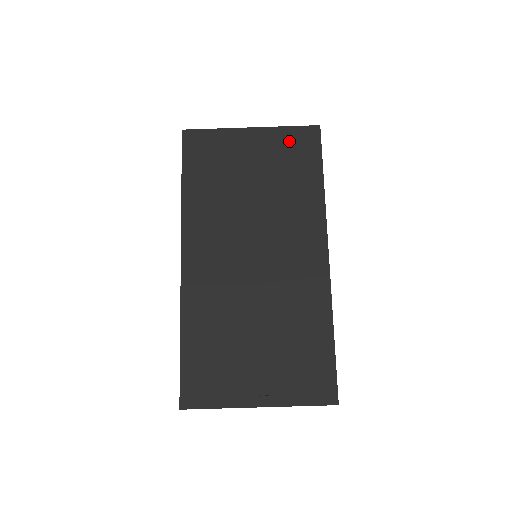
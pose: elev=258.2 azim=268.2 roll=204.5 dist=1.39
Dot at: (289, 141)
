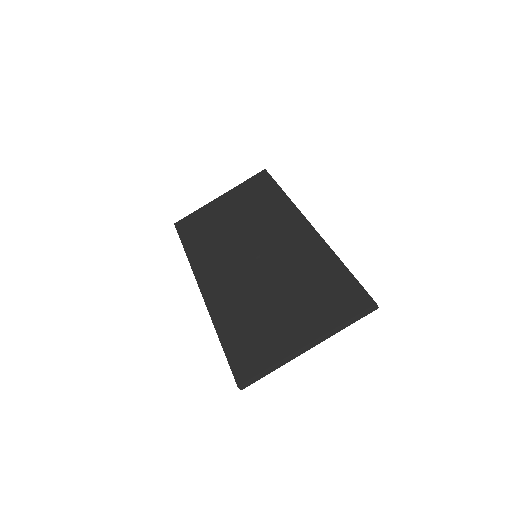
Dot at: (248, 187)
